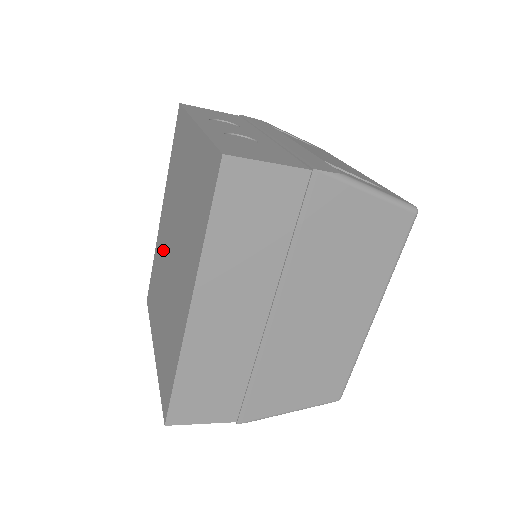
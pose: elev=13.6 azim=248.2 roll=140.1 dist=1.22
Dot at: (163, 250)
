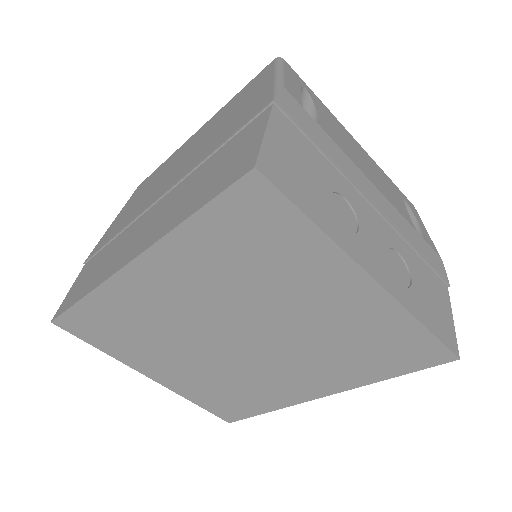
Dot at: (171, 318)
